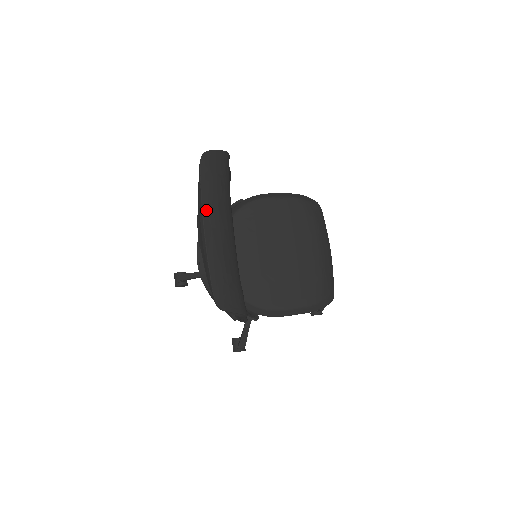
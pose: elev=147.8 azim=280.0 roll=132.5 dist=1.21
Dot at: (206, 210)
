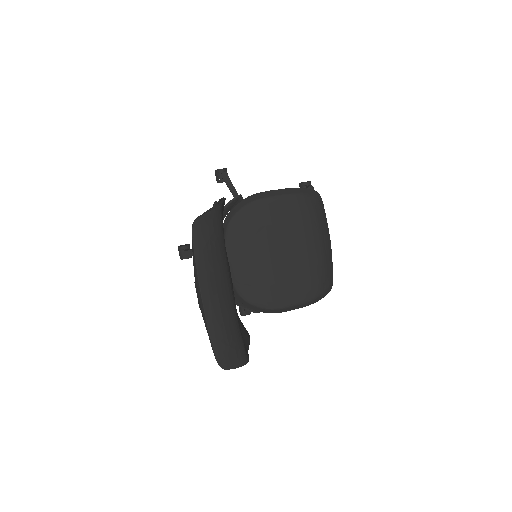
Dot at: (202, 280)
